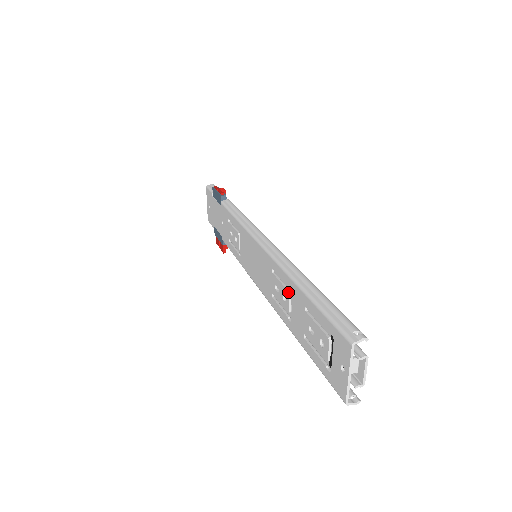
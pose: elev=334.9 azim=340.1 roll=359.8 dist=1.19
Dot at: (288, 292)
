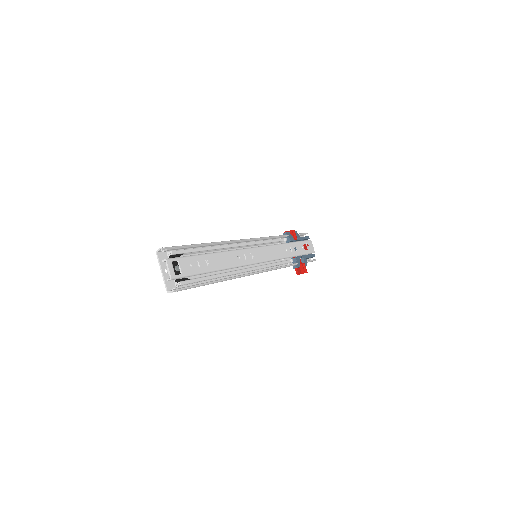
Dot at: occluded
